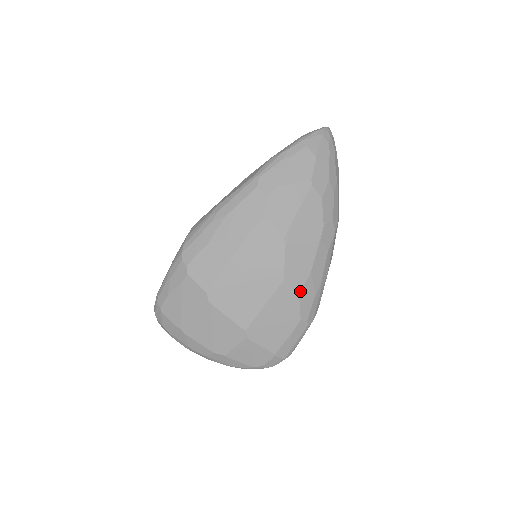
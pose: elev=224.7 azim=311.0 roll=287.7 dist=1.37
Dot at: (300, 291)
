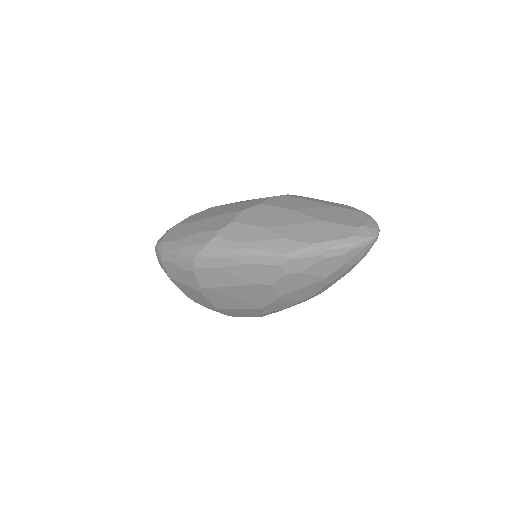
Dot at: occluded
